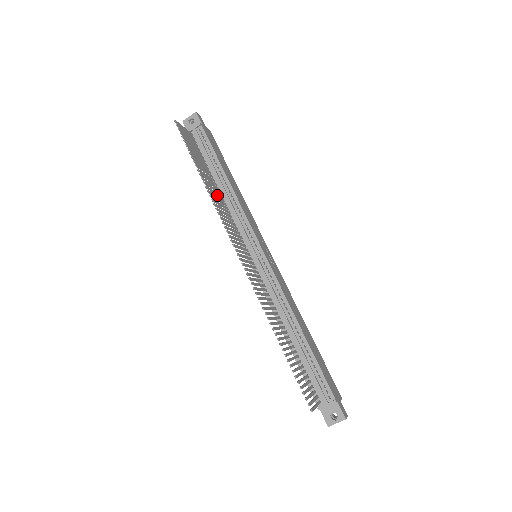
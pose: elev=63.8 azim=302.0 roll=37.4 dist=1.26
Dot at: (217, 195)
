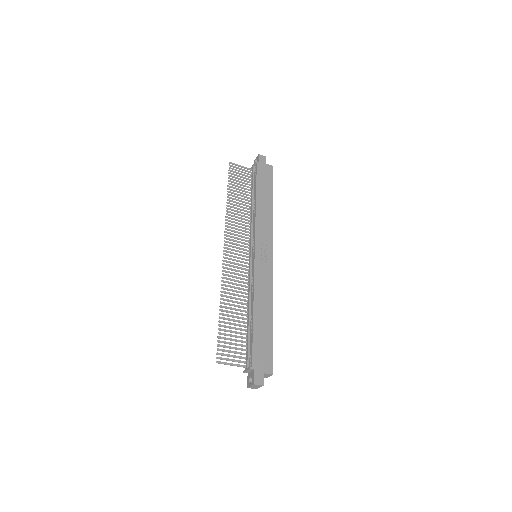
Dot at: (250, 212)
